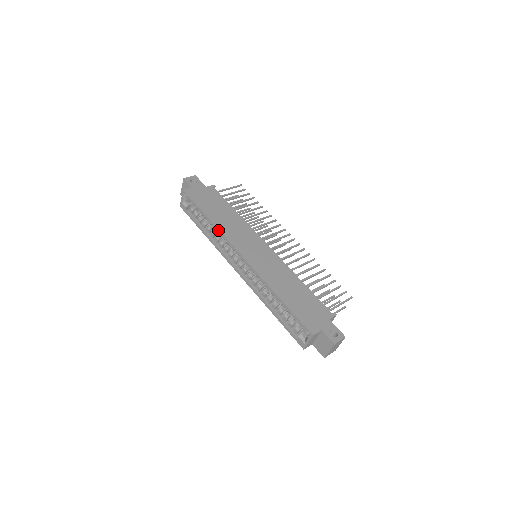
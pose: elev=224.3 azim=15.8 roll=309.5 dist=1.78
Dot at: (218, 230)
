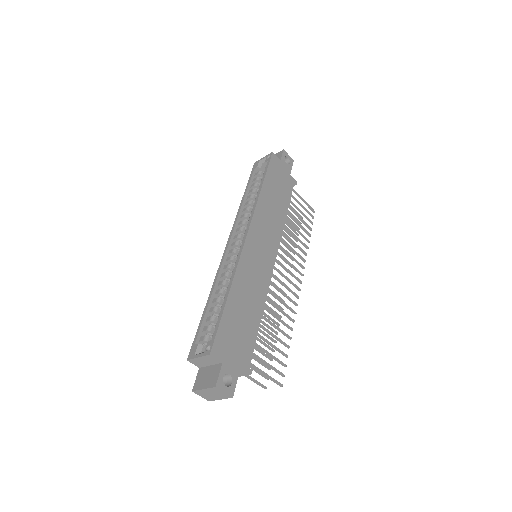
Dot at: (257, 200)
